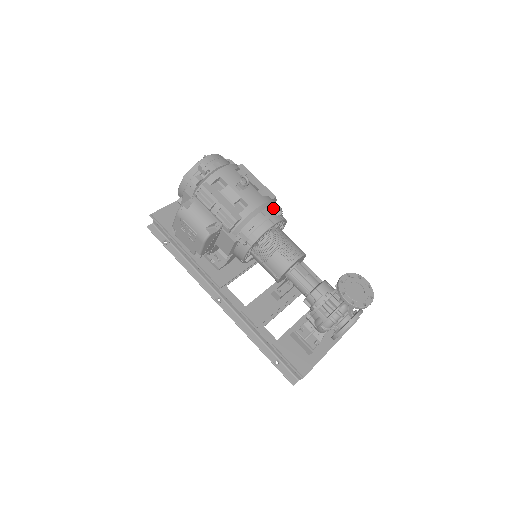
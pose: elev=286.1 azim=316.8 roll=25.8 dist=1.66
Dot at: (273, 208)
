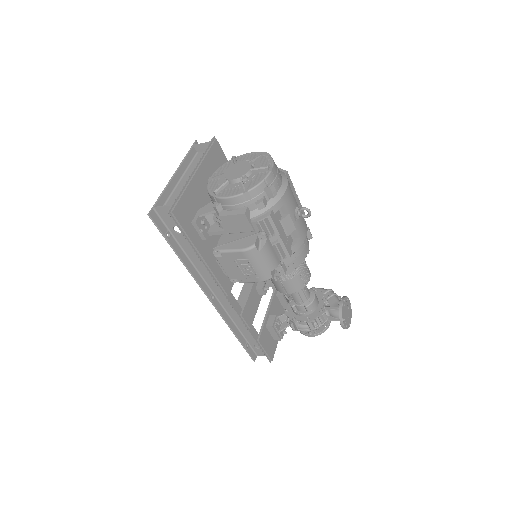
Dot at: (307, 233)
